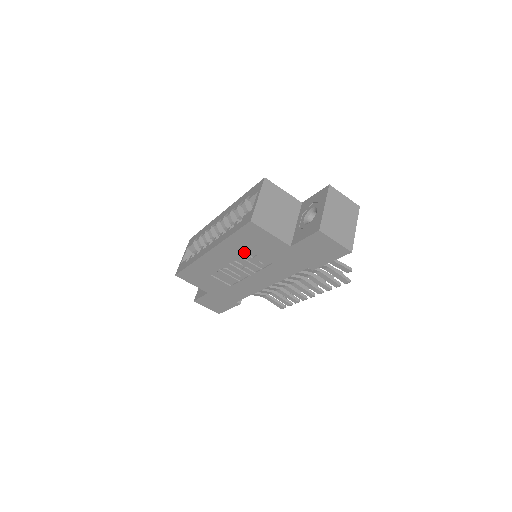
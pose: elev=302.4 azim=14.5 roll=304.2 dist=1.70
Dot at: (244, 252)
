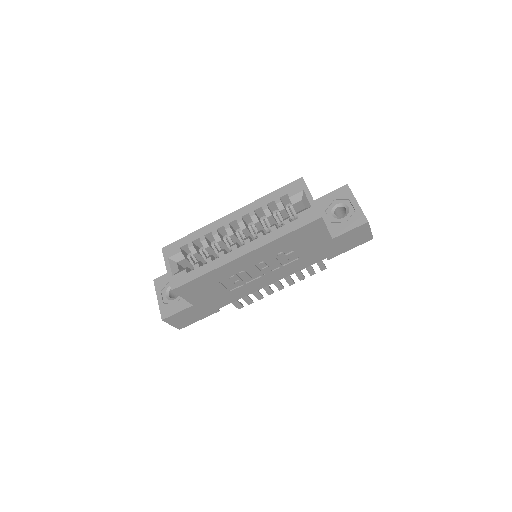
Dot at: (284, 250)
